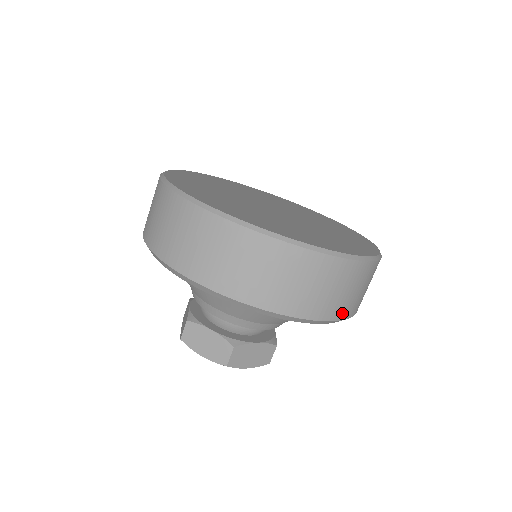
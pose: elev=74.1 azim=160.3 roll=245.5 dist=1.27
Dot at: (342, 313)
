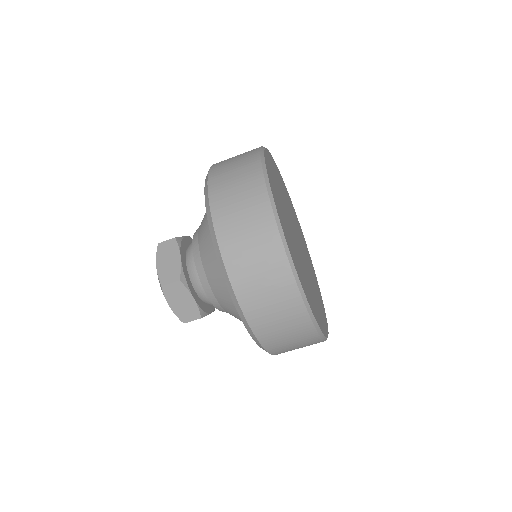
Dot at: occluded
